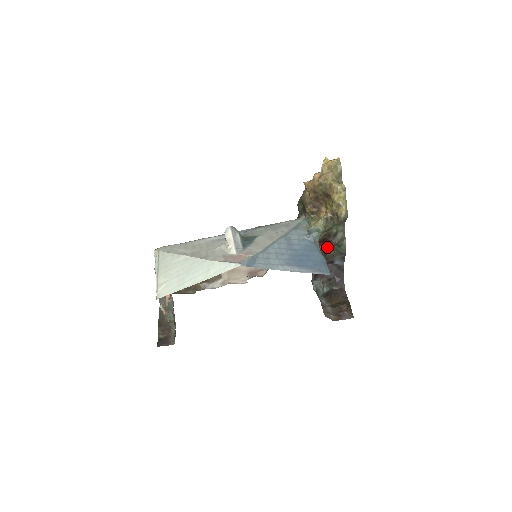
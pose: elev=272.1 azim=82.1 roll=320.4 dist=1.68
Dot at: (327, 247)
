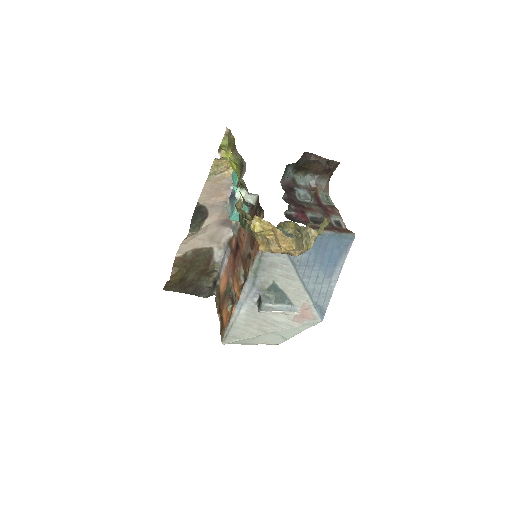
Dot at: occluded
